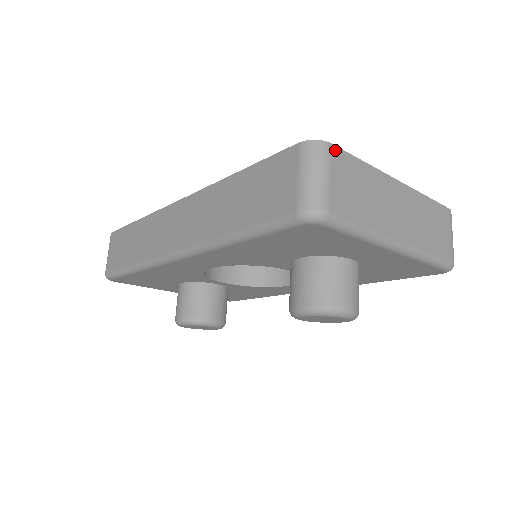
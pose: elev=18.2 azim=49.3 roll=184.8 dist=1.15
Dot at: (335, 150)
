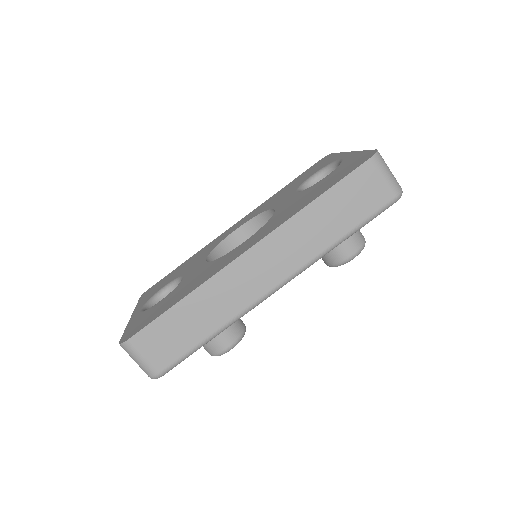
Dot at: occluded
